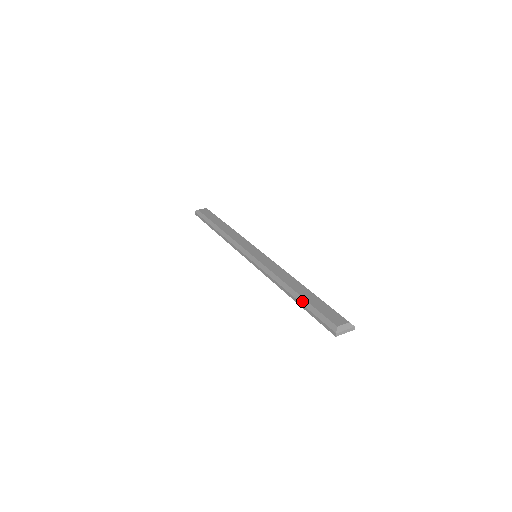
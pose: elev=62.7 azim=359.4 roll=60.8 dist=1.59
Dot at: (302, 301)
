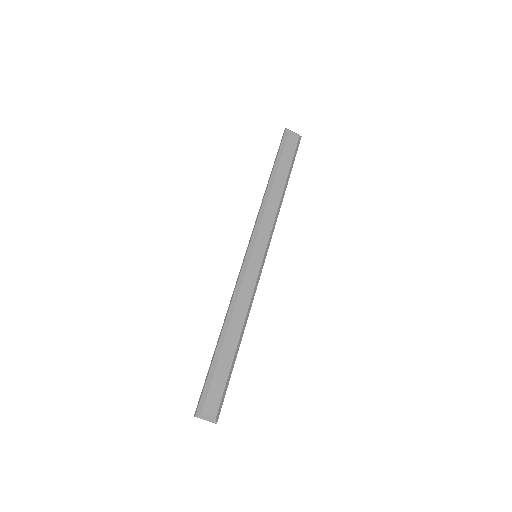
Dot at: (216, 356)
